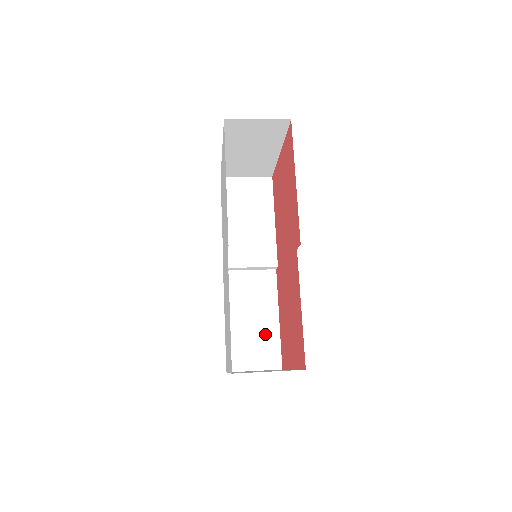
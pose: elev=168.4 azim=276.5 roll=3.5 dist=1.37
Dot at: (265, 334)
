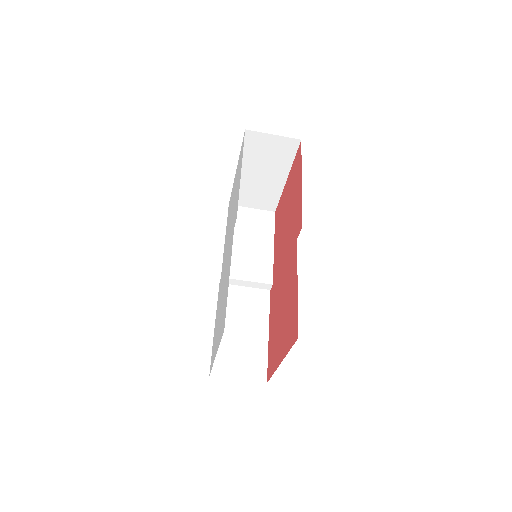
Dot at: (253, 346)
